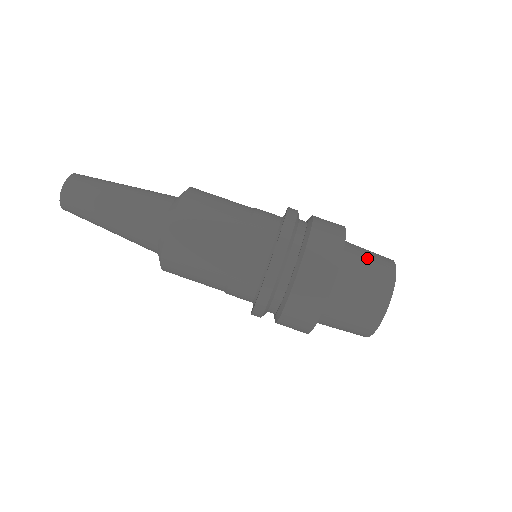
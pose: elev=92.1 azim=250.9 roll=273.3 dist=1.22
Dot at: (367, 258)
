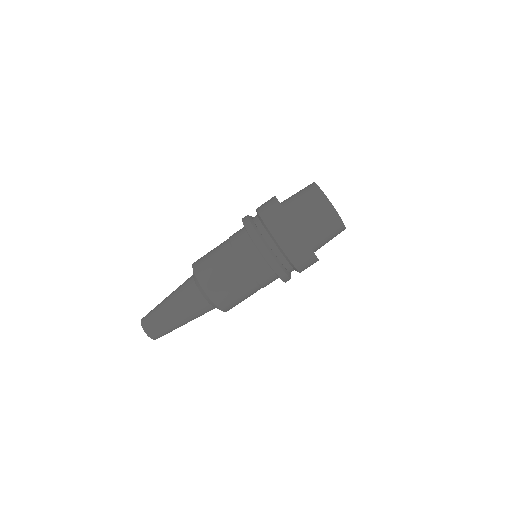
Dot at: occluded
